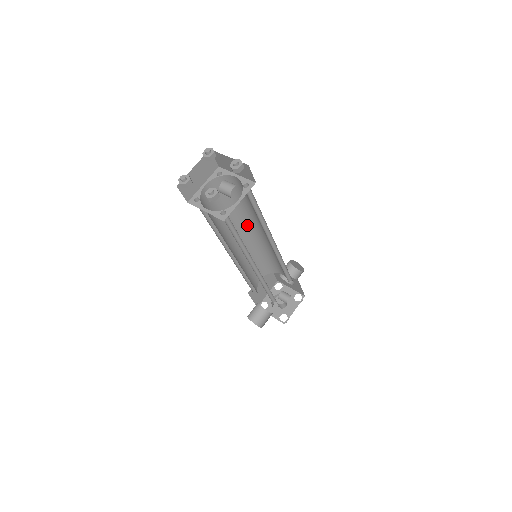
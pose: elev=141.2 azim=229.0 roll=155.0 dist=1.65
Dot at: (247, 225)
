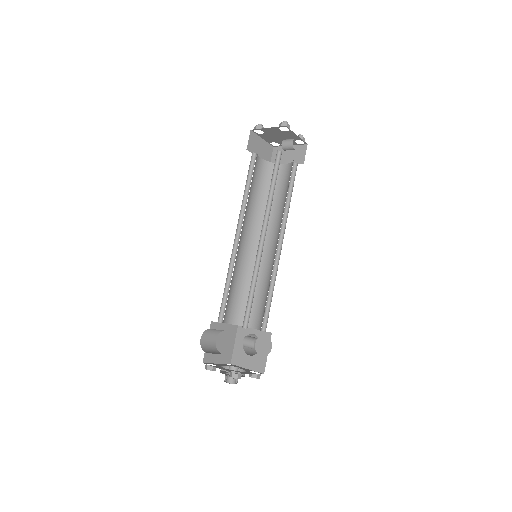
Dot at: (260, 231)
